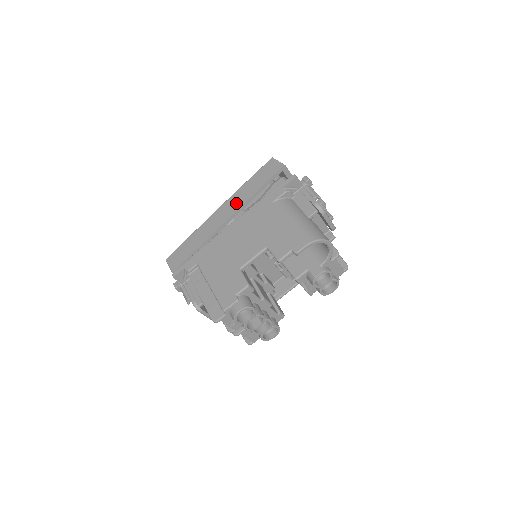
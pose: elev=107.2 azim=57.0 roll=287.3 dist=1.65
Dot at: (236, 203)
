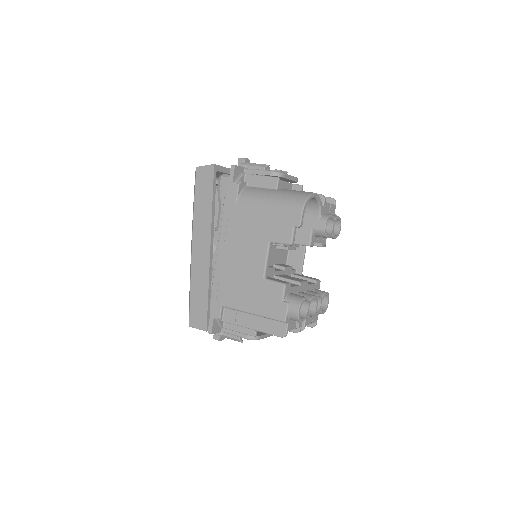
Dot at: (204, 230)
